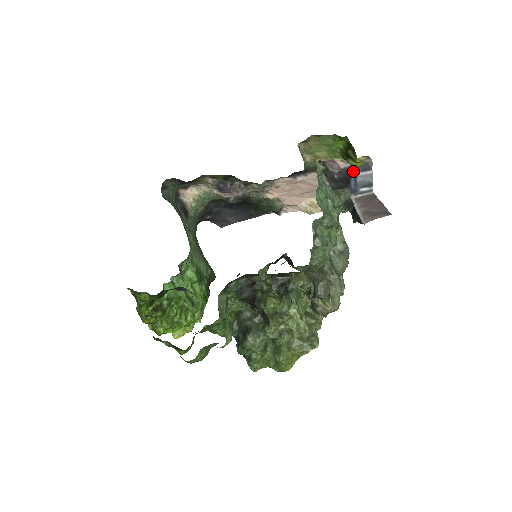
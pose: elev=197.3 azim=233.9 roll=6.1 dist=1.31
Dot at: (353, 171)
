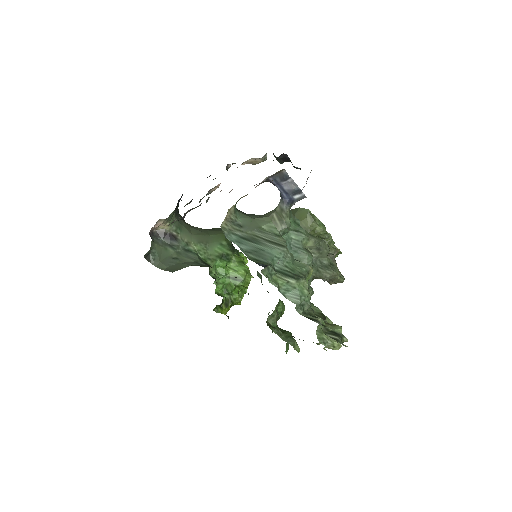
Dot at: (274, 182)
